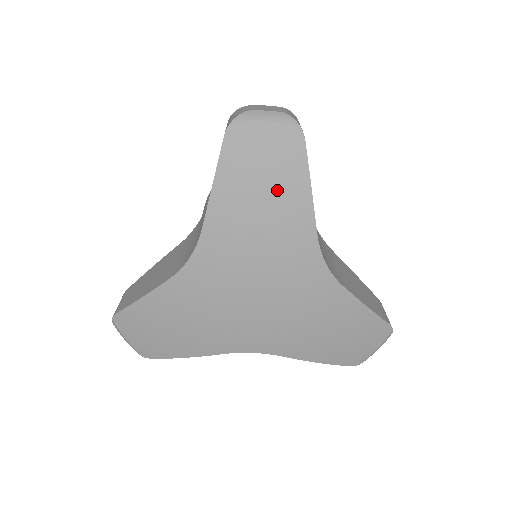
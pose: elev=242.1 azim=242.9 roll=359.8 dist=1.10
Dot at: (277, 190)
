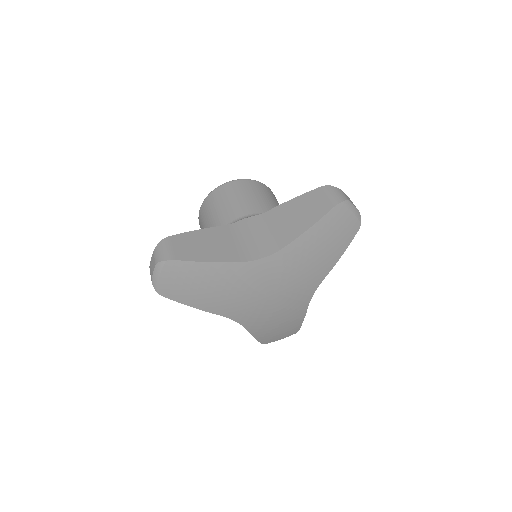
Dot at: (331, 249)
